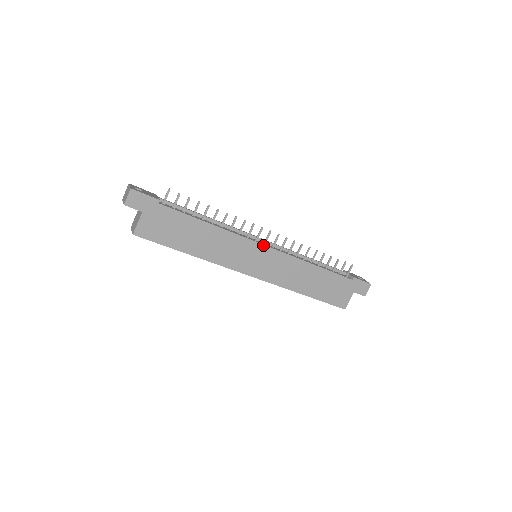
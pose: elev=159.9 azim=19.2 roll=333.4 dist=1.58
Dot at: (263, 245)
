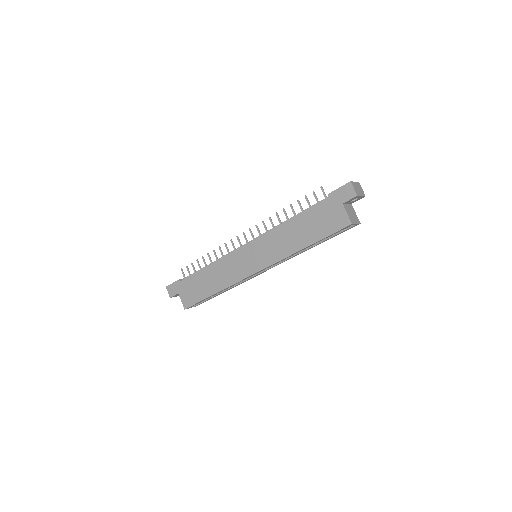
Dot at: (244, 246)
